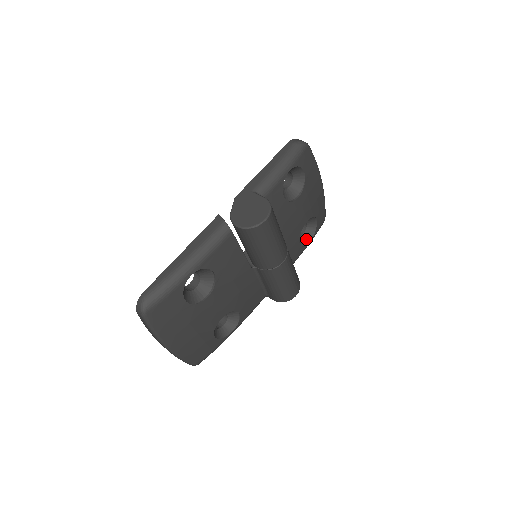
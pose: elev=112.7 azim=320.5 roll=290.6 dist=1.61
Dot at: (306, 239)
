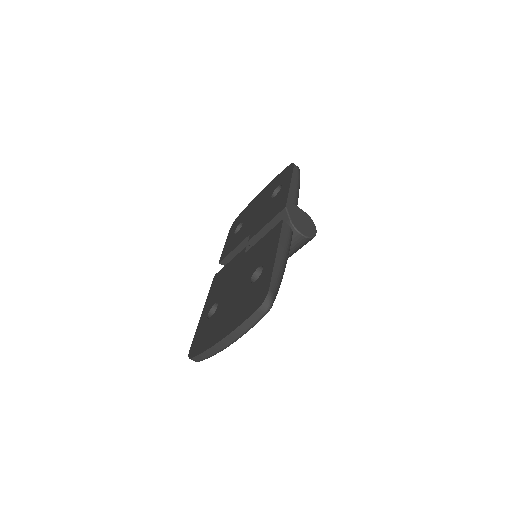
Dot at: occluded
